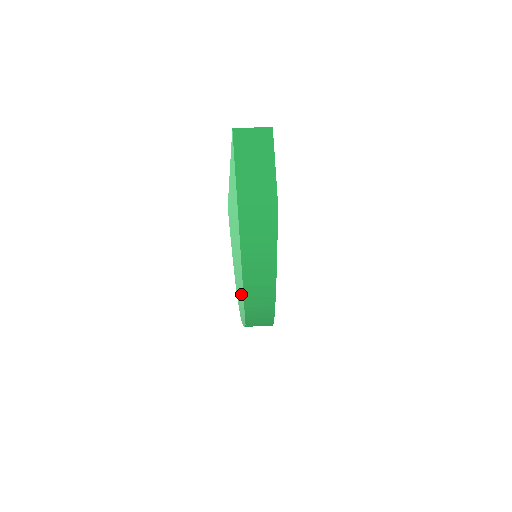
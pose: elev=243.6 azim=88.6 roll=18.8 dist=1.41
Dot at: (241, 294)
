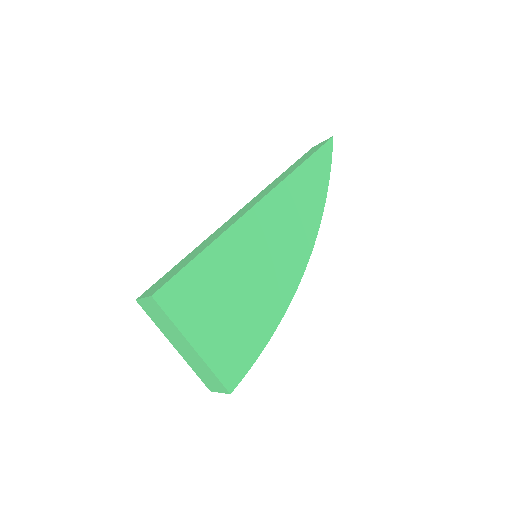
Dot at: occluded
